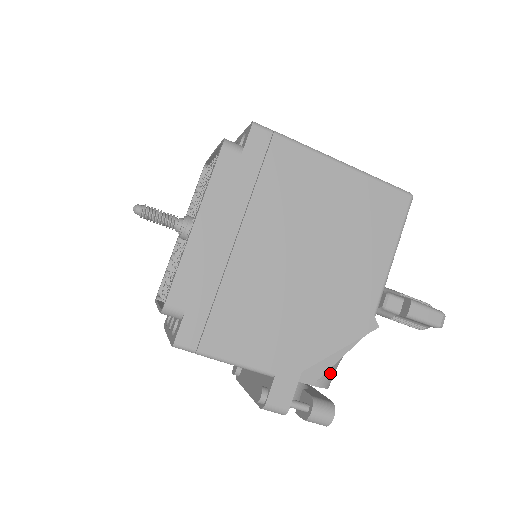
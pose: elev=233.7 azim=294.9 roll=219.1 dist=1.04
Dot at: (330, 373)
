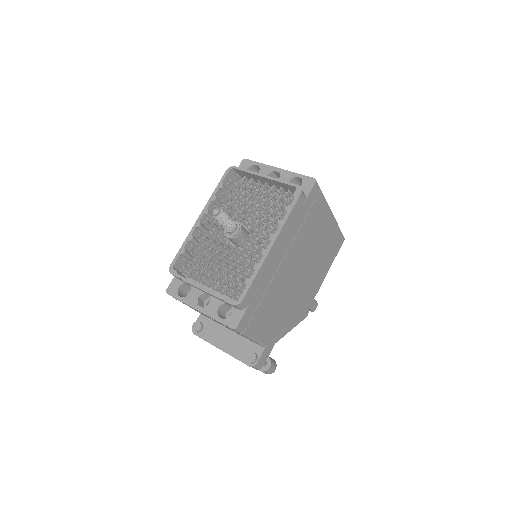
Dot at: occluded
